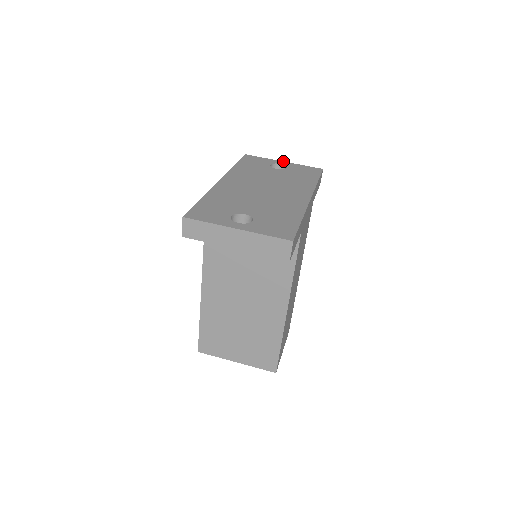
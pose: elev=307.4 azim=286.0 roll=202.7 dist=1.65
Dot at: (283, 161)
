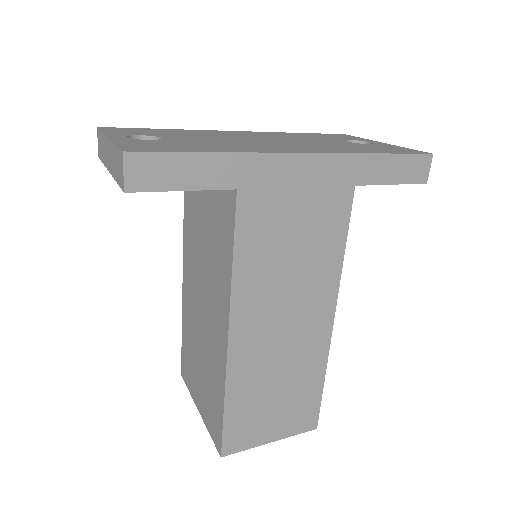
Dot at: occluded
